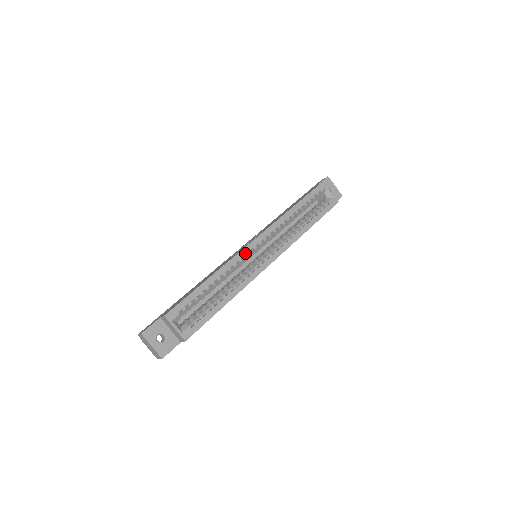
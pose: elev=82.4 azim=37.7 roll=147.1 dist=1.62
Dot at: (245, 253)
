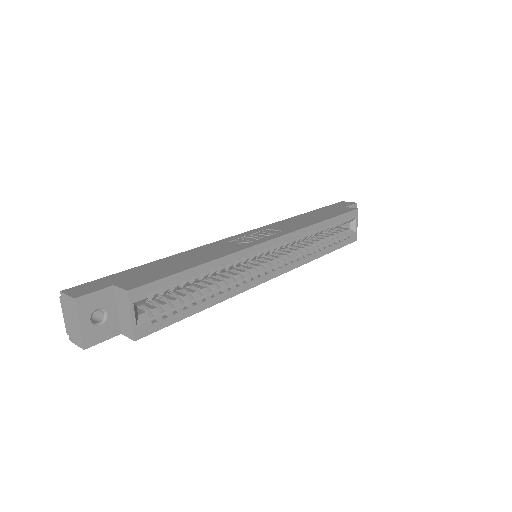
Dot at: (257, 251)
